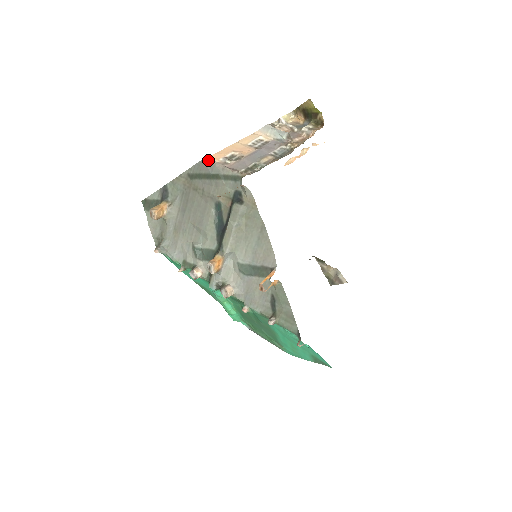
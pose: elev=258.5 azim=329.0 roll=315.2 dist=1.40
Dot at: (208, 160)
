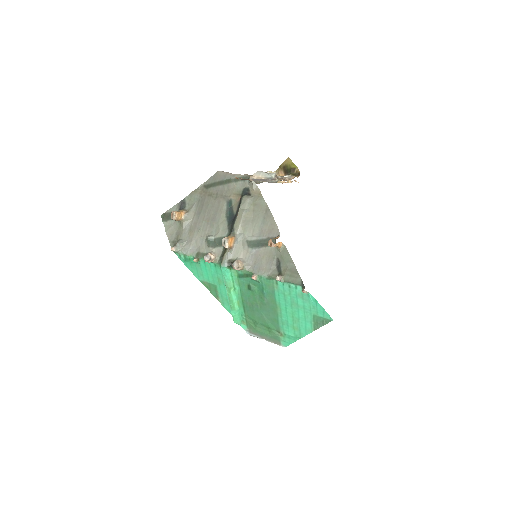
Dot at: (222, 172)
